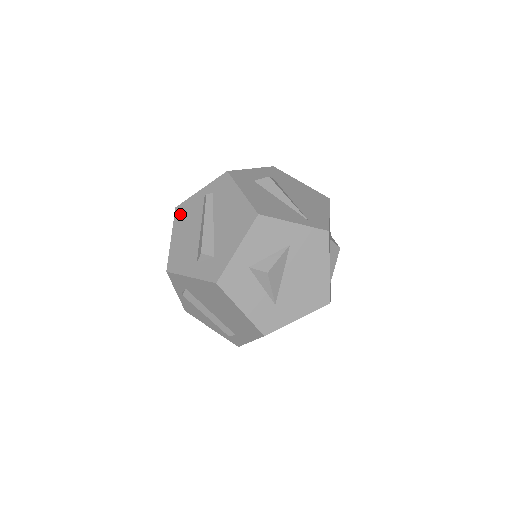
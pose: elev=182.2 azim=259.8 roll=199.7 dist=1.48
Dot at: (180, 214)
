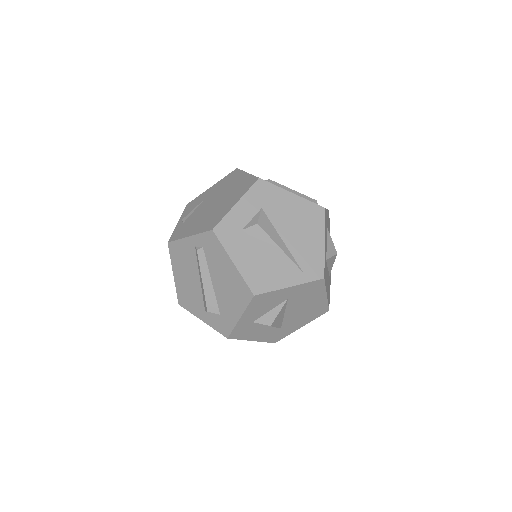
Dot at: (175, 253)
